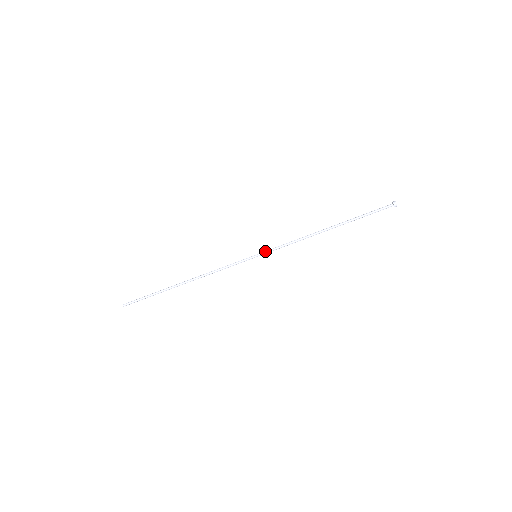
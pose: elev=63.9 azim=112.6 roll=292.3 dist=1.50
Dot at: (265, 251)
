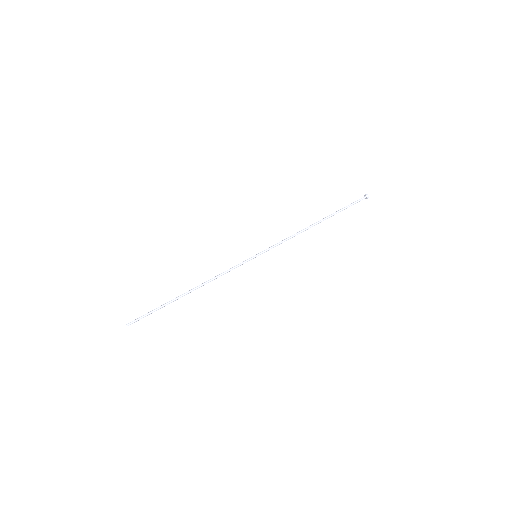
Dot at: (264, 250)
